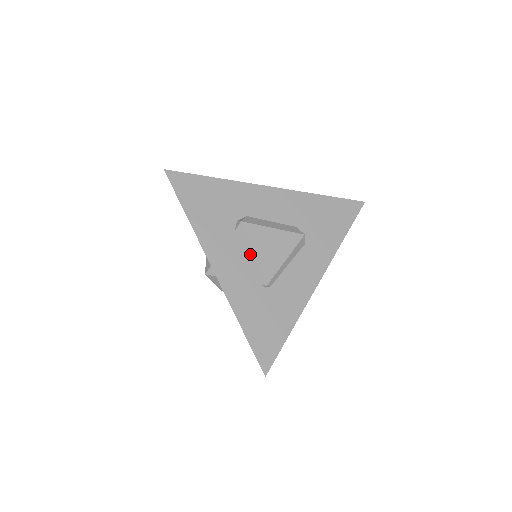
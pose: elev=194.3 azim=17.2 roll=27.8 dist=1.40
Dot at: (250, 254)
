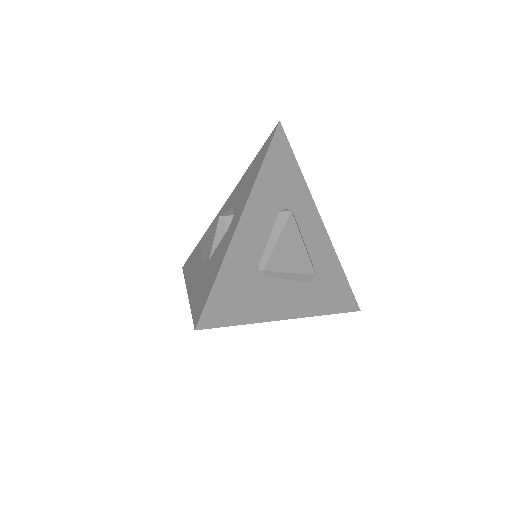
Dot at: (274, 237)
